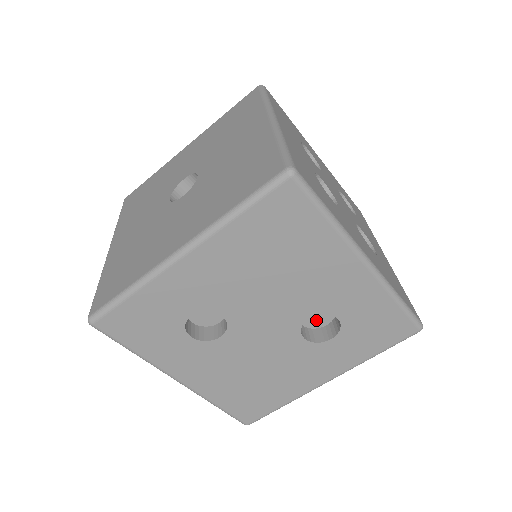
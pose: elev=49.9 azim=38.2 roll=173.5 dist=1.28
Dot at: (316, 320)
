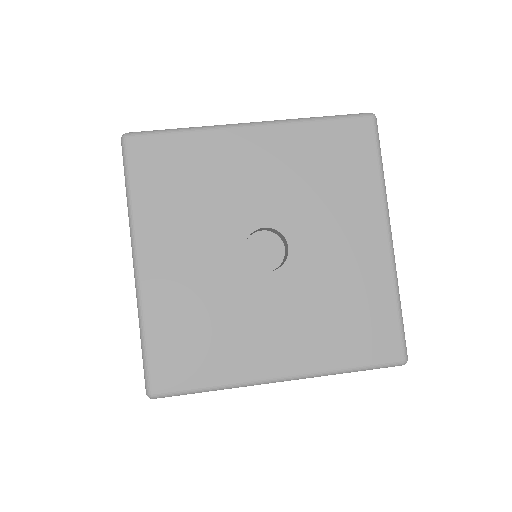
Dot at: occluded
